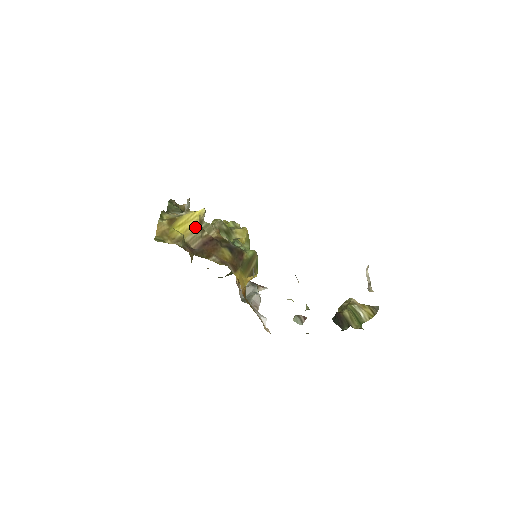
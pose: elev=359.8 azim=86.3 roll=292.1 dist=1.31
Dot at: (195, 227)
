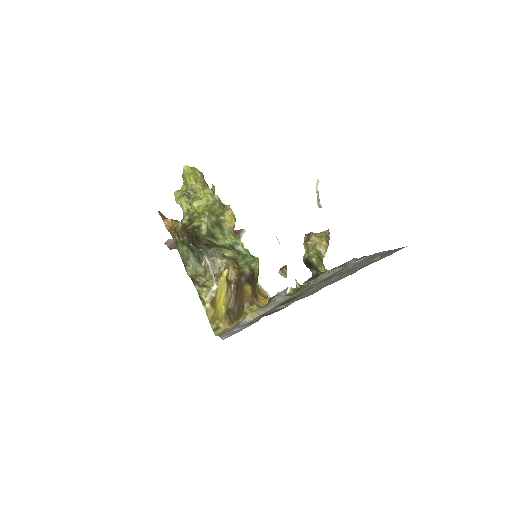
Dot at: (227, 291)
